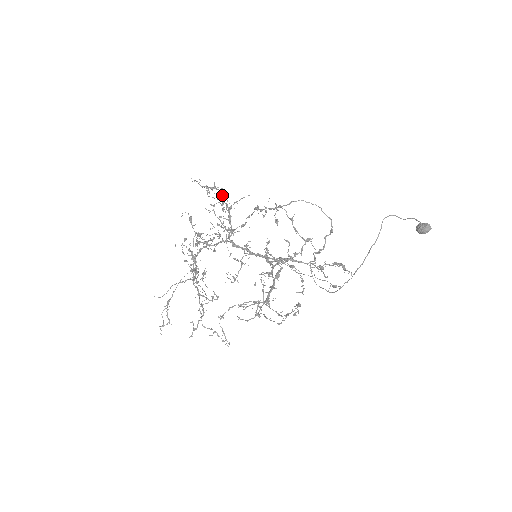
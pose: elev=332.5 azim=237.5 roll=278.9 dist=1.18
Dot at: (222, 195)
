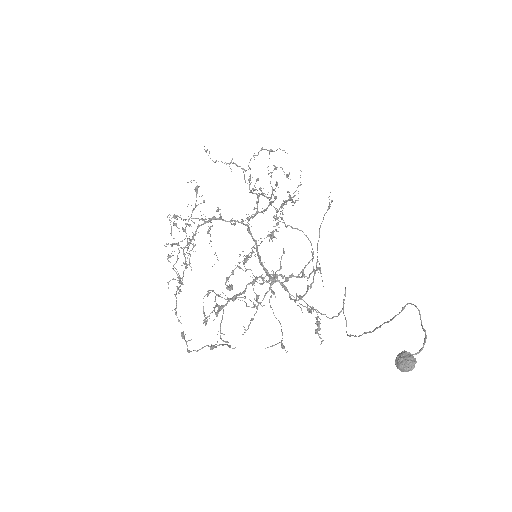
Dot at: (244, 174)
